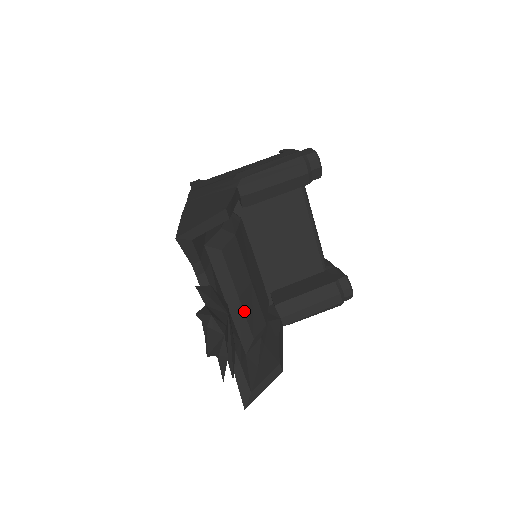
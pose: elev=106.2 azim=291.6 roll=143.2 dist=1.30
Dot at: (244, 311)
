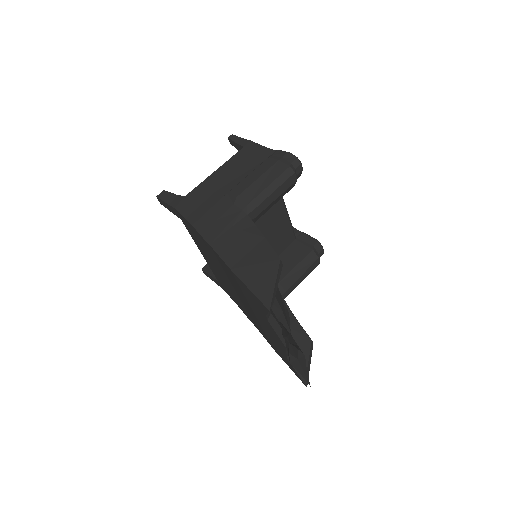
Dot at: (285, 318)
